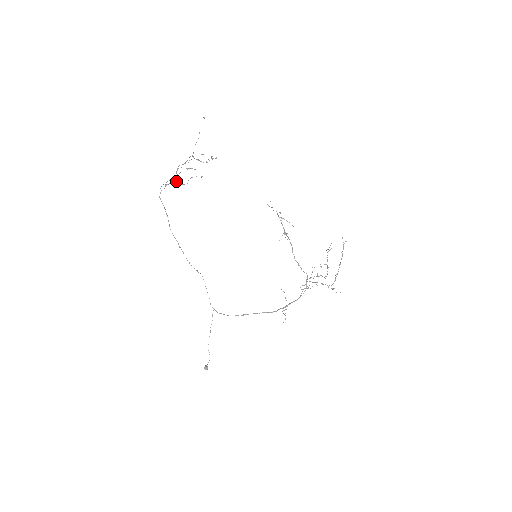
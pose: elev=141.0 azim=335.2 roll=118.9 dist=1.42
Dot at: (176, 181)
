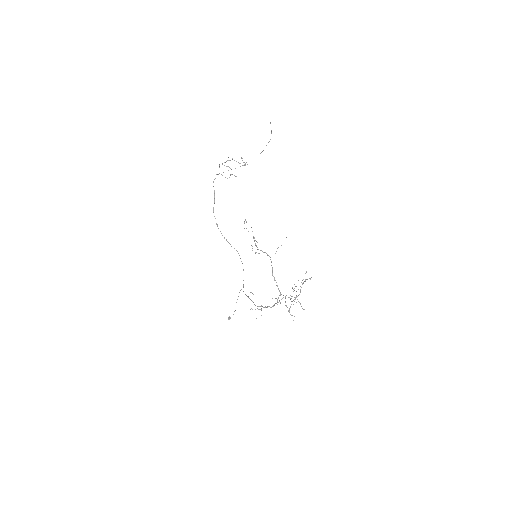
Dot at: (221, 174)
